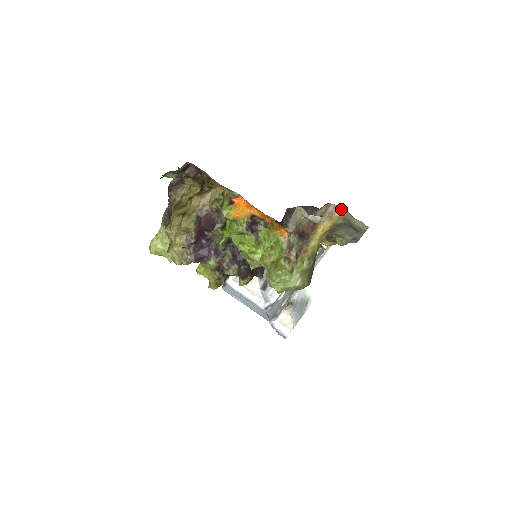
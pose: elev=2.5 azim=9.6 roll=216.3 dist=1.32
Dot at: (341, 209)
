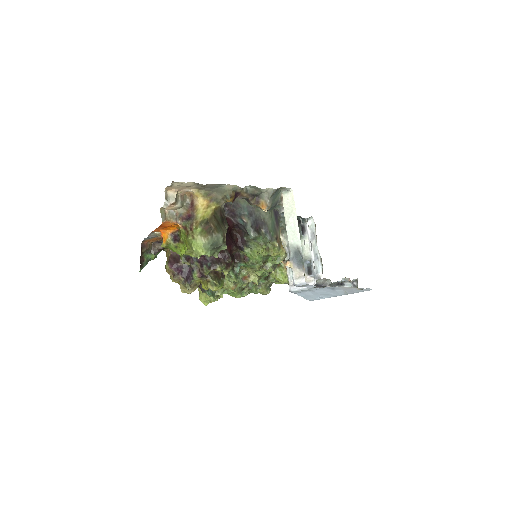
Dot at: (175, 188)
